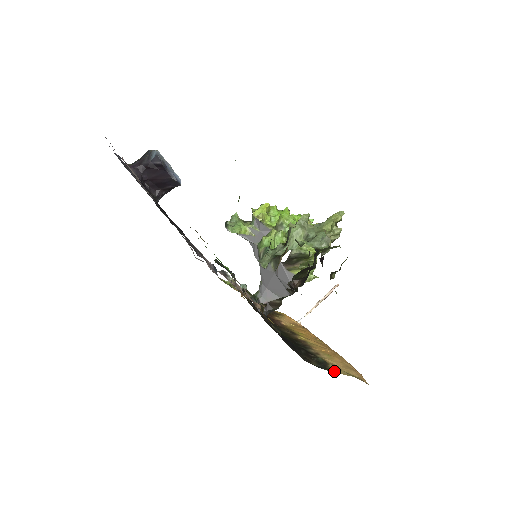
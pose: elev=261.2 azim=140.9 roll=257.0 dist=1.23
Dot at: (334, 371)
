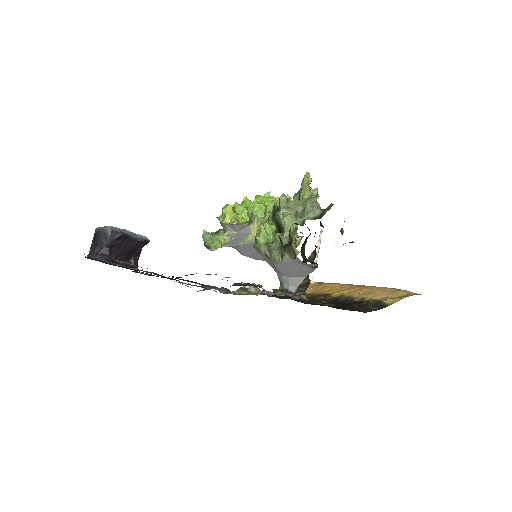
Dot at: (391, 303)
